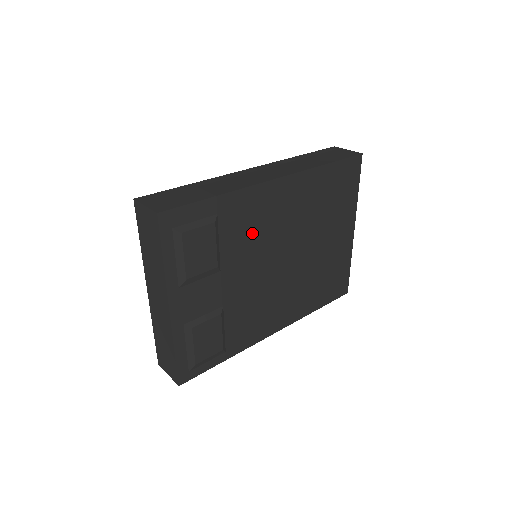
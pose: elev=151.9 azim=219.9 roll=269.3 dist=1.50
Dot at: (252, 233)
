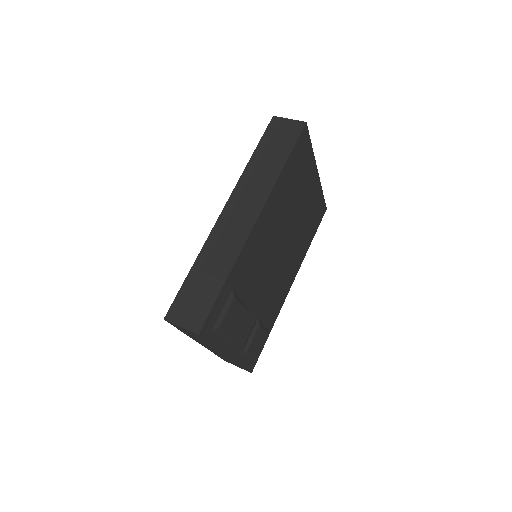
Dot at: (256, 266)
